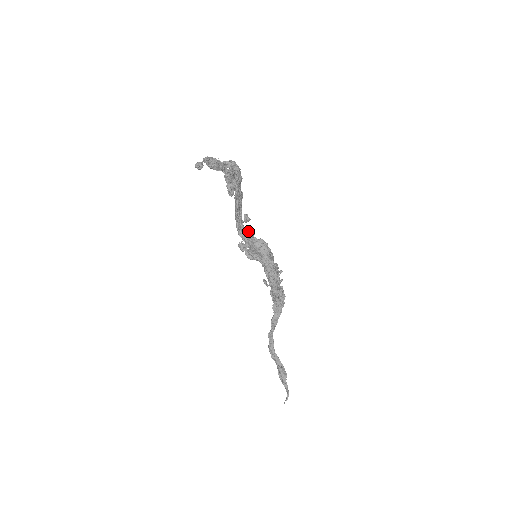
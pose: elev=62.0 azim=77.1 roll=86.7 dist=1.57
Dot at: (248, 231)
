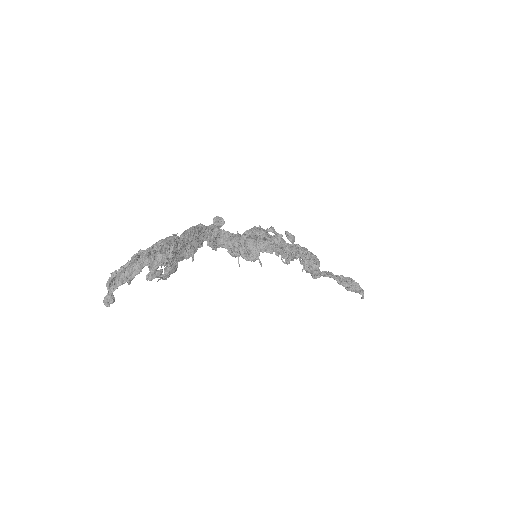
Dot at: (230, 236)
